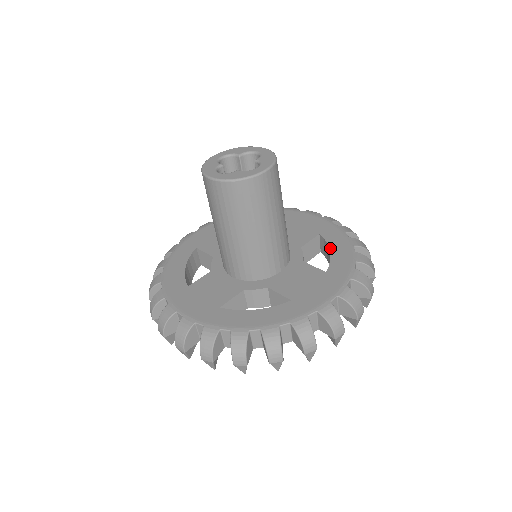
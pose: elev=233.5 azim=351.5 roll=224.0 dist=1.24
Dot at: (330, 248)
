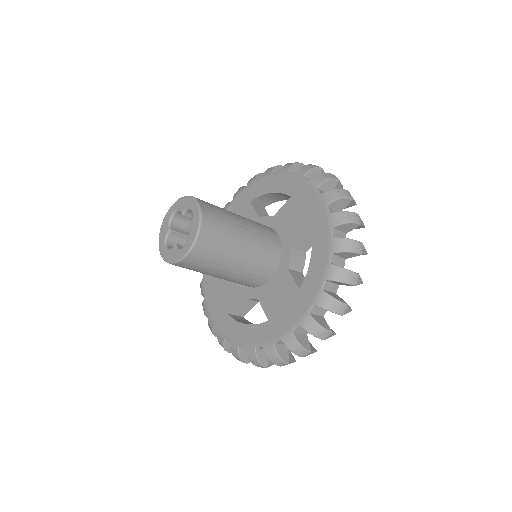
Dot at: (312, 253)
